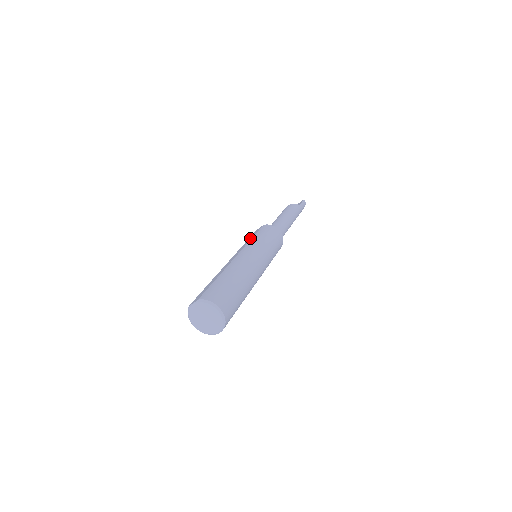
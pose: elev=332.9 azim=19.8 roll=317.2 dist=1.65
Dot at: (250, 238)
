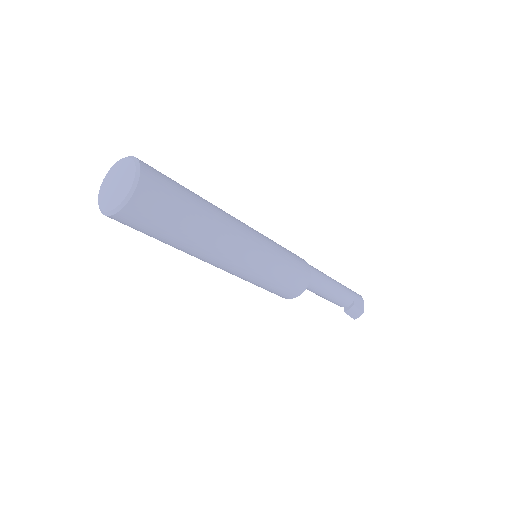
Dot at: occluded
